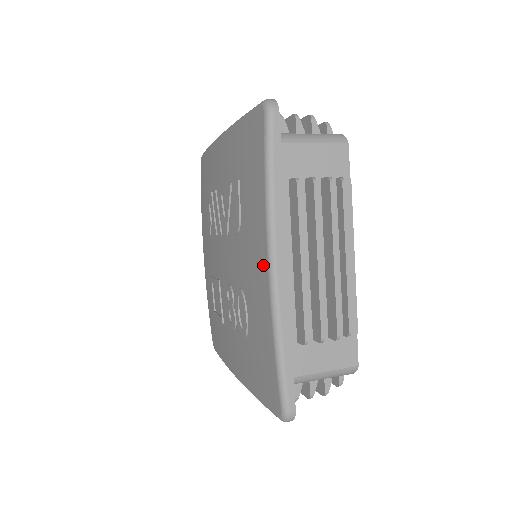
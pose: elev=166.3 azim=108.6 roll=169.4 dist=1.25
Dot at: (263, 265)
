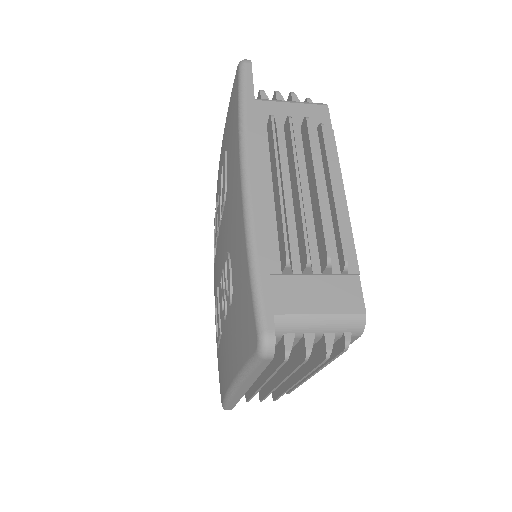
Dot at: (238, 187)
